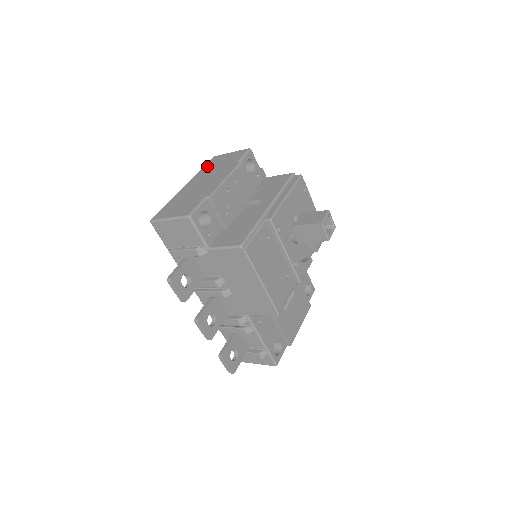
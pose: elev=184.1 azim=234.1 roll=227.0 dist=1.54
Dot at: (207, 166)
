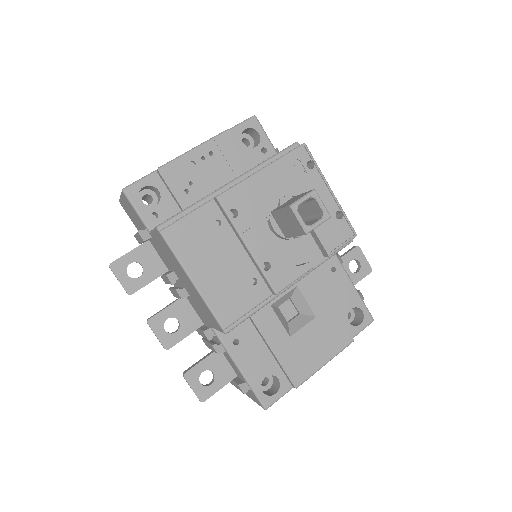
Dot at: occluded
